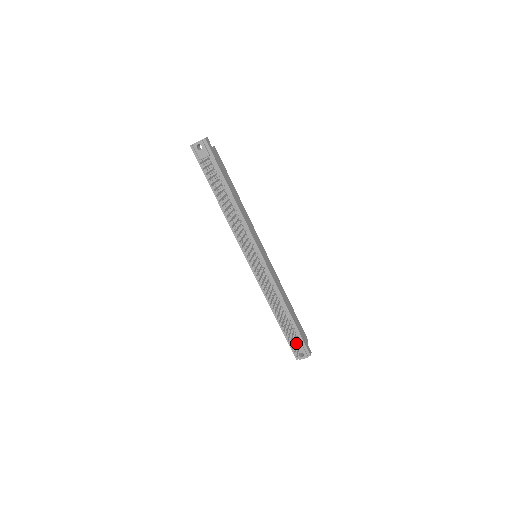
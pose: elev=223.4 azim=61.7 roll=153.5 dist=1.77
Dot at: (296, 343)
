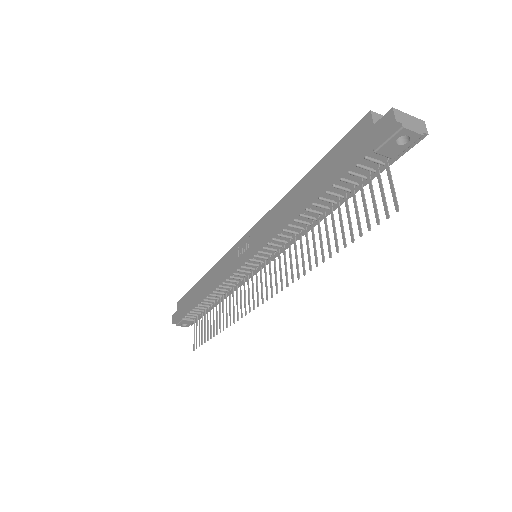
Dot at: occluded
